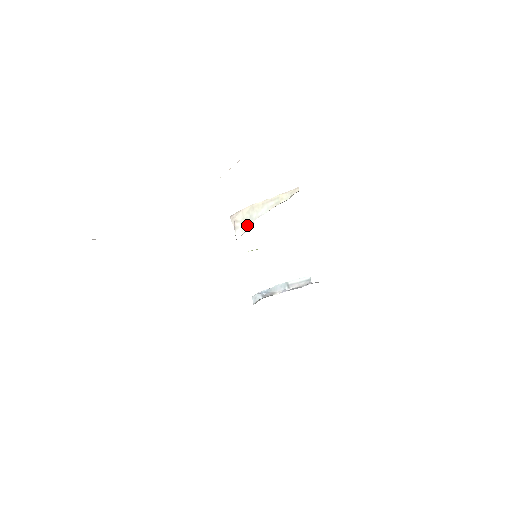
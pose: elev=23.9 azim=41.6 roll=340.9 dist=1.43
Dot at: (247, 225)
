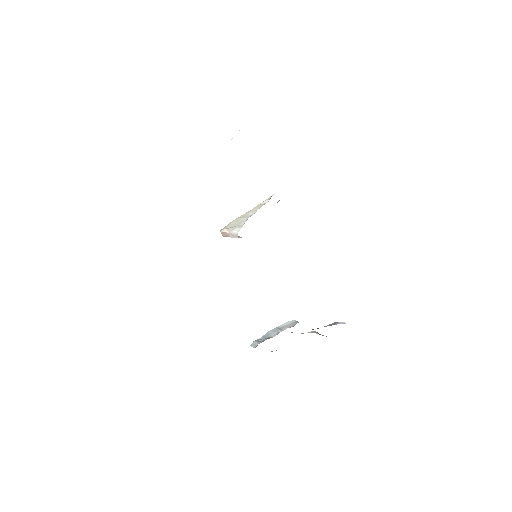
Dot at: (242, 224)
